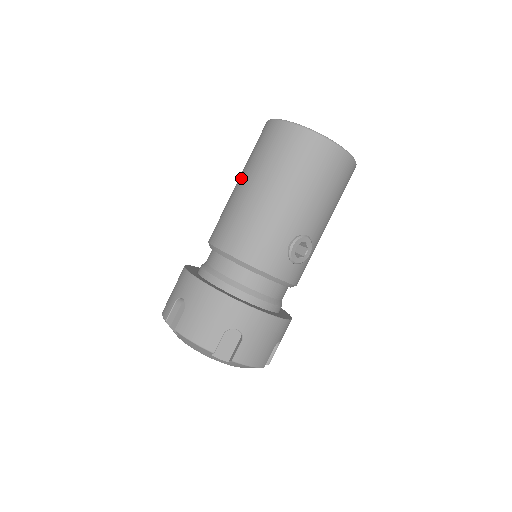
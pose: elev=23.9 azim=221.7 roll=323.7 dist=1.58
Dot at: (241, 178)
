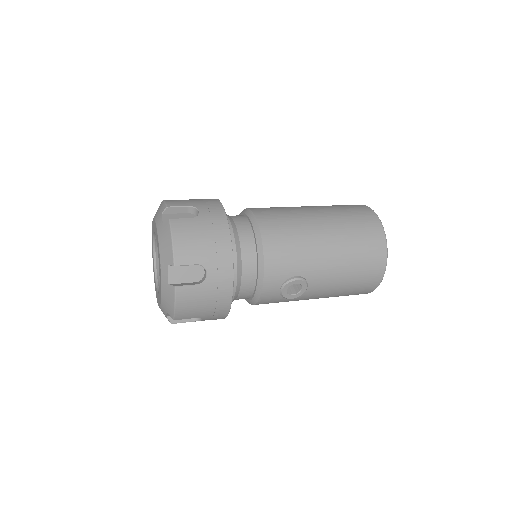
Dot at: (315, 207)
